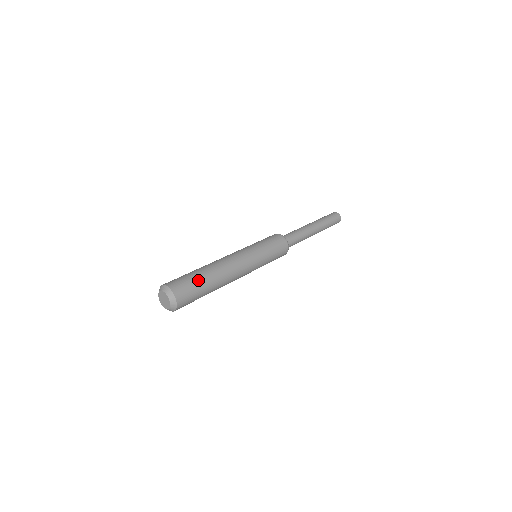
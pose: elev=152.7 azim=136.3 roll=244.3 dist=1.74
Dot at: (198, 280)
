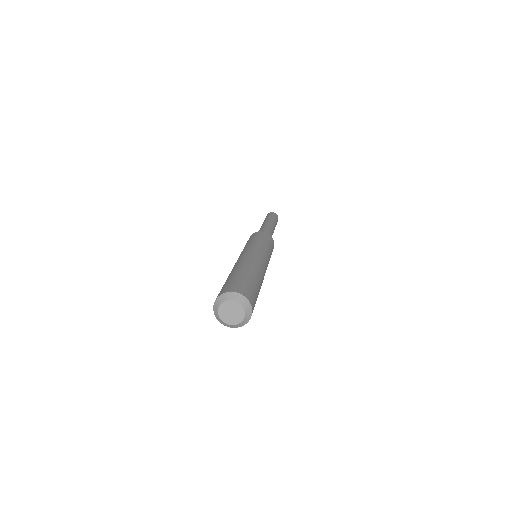
Dot at: (251, 280)
